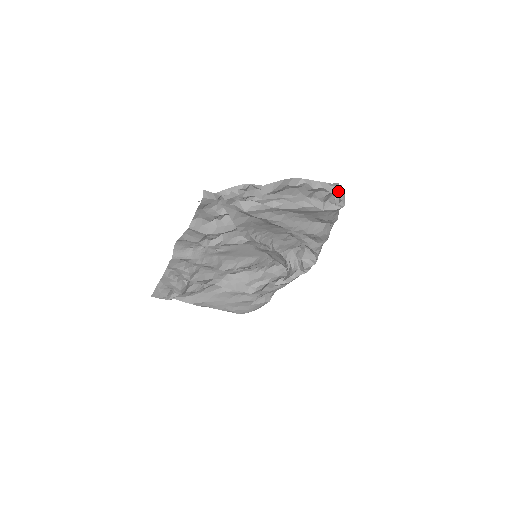
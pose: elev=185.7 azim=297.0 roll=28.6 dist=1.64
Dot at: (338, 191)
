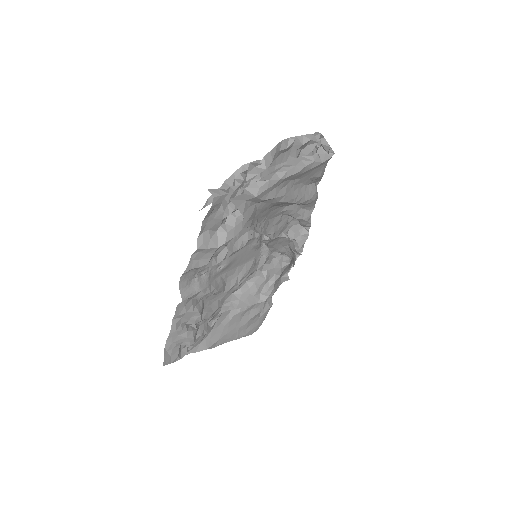
Dot at: (319, 140)
